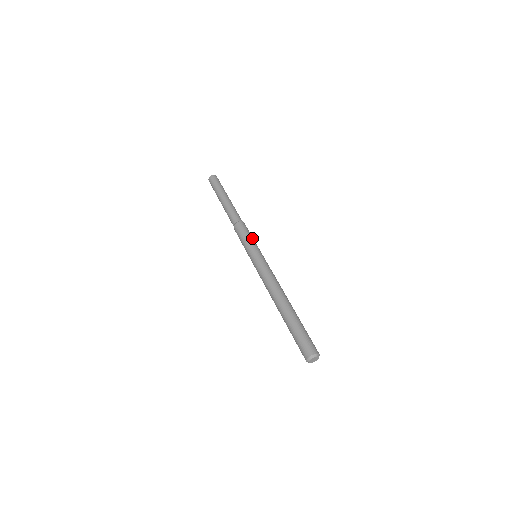
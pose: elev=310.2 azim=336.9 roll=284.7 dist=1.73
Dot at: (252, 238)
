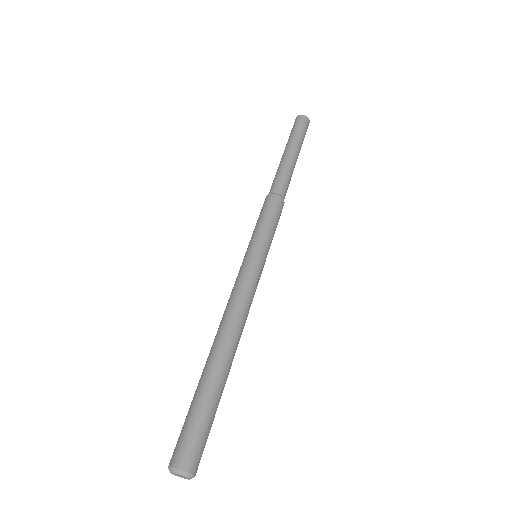
Dot at: occluded
